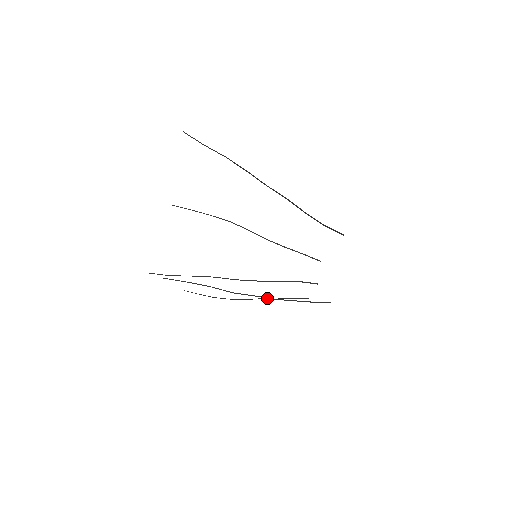
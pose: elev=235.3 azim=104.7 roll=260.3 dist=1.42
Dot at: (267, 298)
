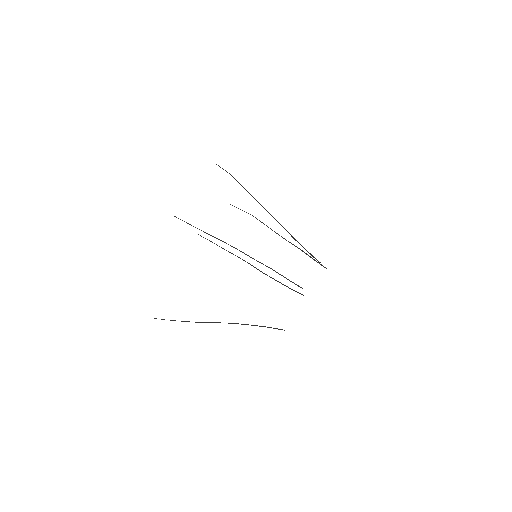
Dot at: occluded
